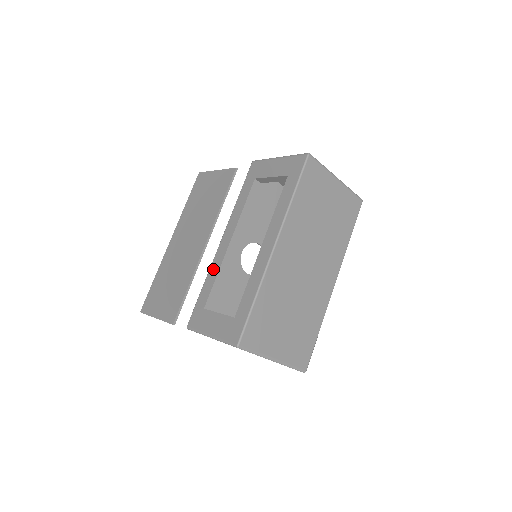
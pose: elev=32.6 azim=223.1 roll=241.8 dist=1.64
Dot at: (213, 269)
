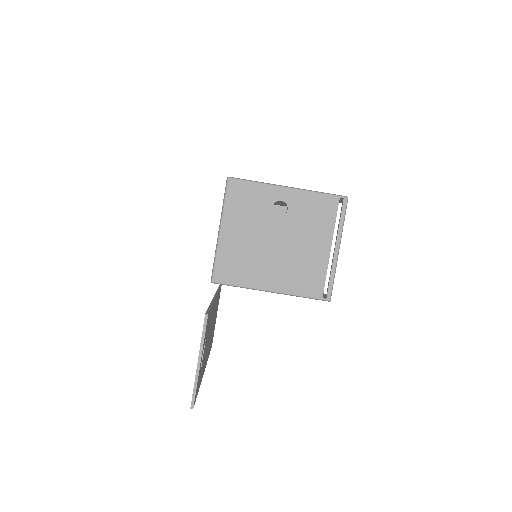
Dot at: occluded
